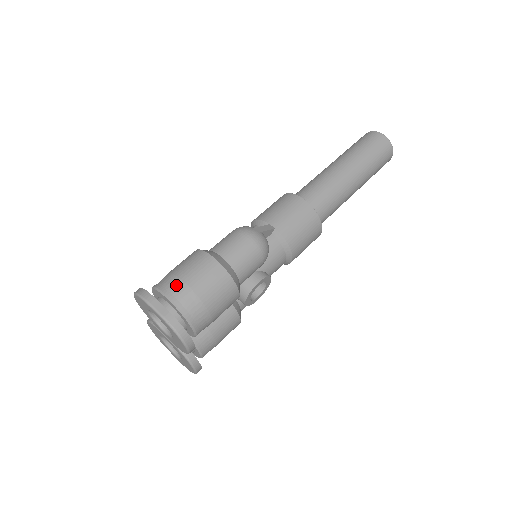
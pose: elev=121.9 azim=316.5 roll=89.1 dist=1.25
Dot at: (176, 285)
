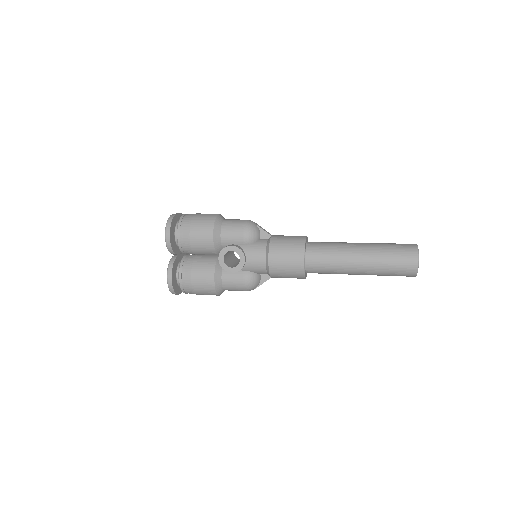
Dot at: occluded
